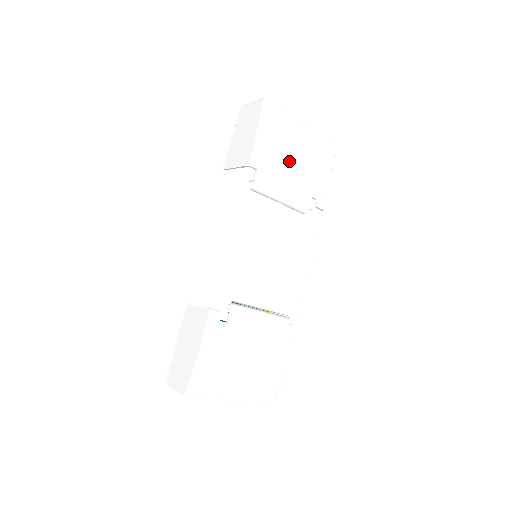
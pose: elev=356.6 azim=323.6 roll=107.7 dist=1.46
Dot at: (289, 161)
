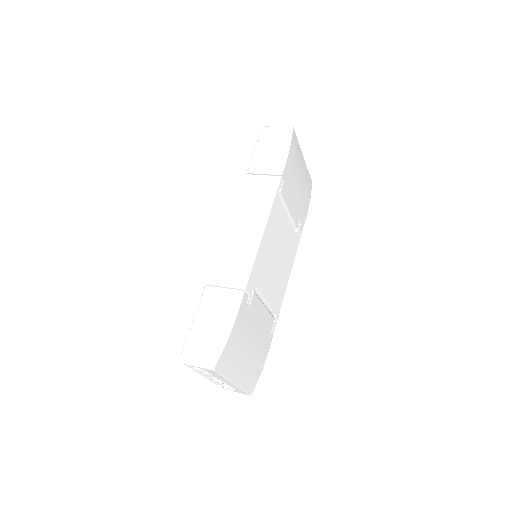
Dot at: (297, 183)
